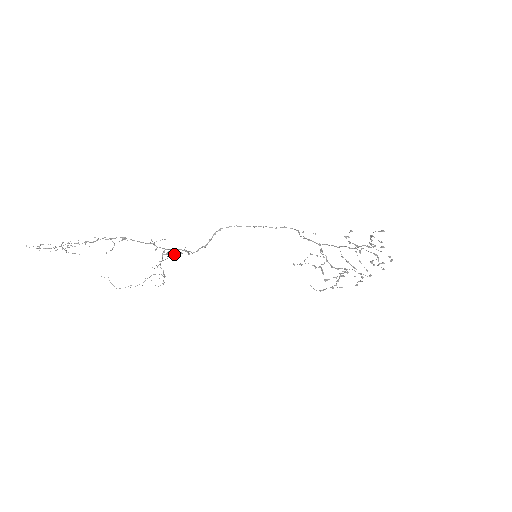
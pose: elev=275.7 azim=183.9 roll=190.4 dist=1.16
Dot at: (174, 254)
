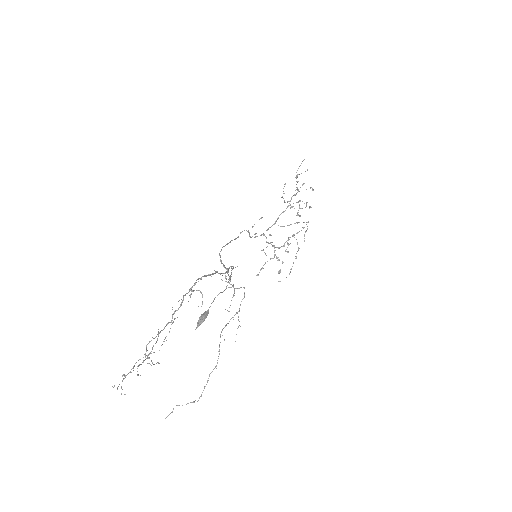
Dot at: (205, 316)
